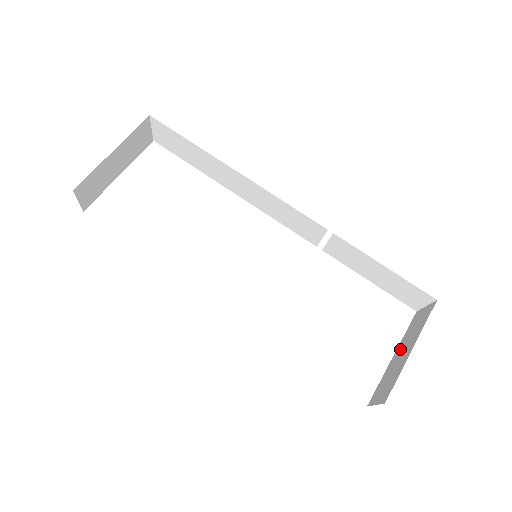
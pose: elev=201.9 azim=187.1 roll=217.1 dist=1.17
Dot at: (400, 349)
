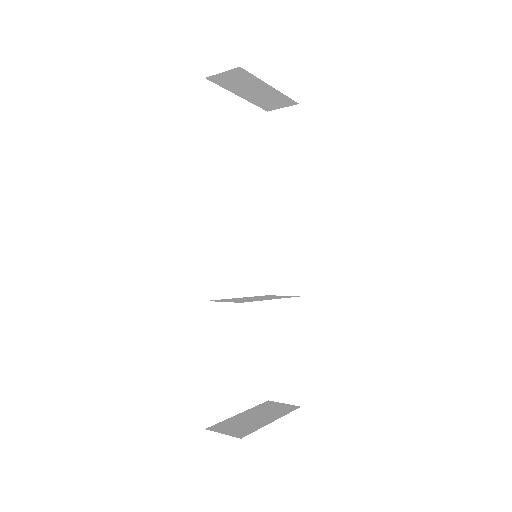
Dot at: (252, 413)
